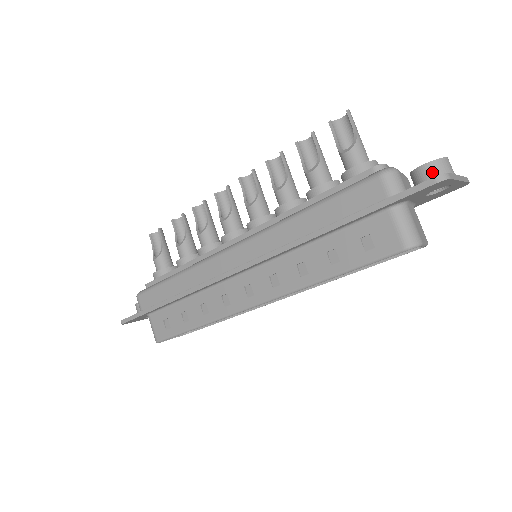
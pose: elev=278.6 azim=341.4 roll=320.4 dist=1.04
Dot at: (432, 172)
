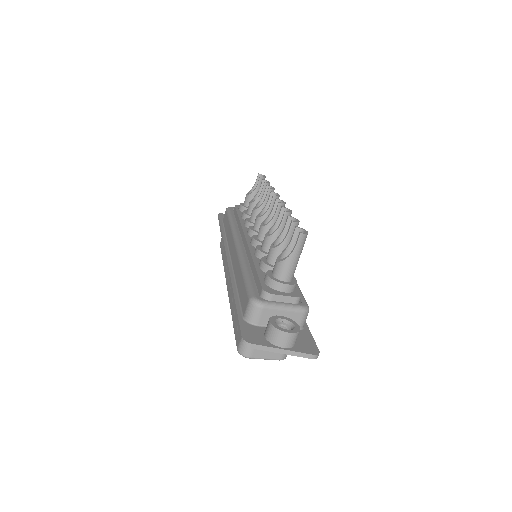
Dot at: (268, 331)
